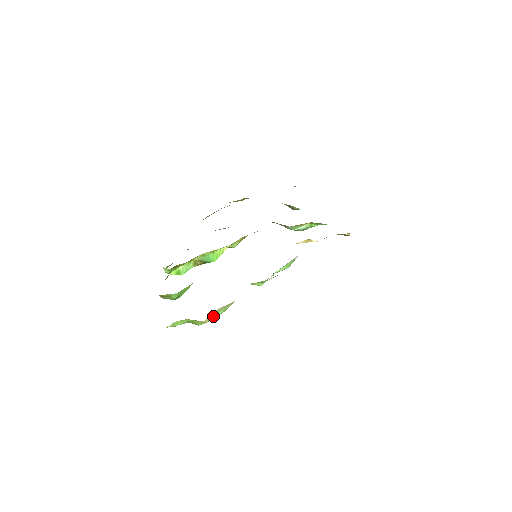
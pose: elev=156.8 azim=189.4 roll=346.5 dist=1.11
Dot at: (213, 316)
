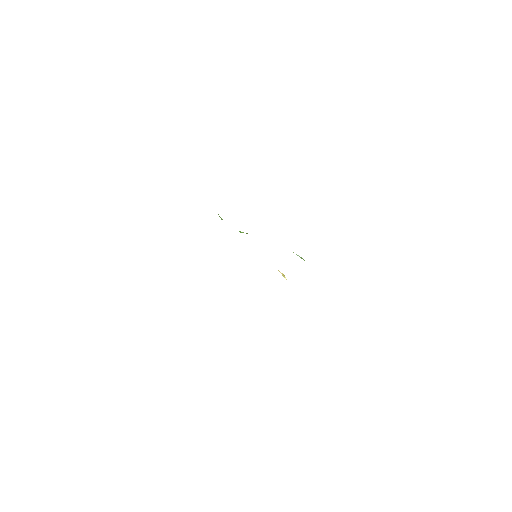
Dot at: occluded
